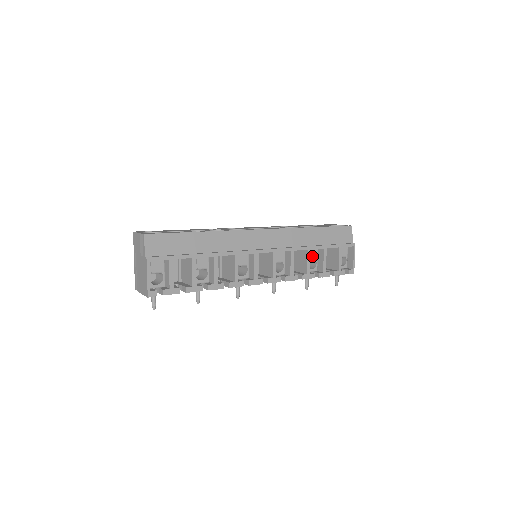
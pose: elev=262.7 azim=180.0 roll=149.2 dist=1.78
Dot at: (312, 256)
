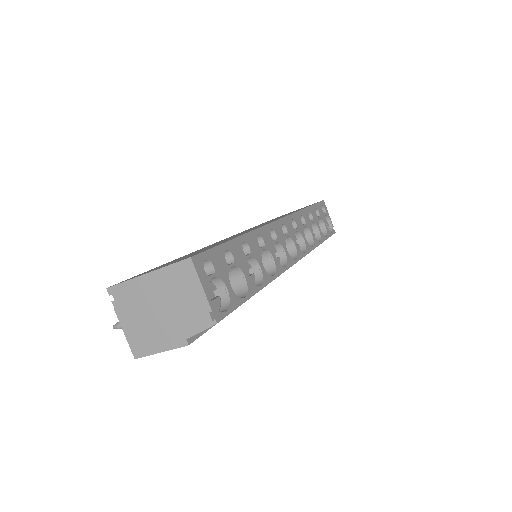
Dot at: occluded
